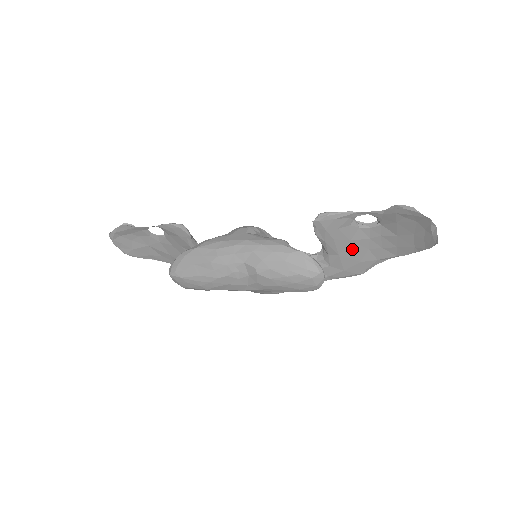
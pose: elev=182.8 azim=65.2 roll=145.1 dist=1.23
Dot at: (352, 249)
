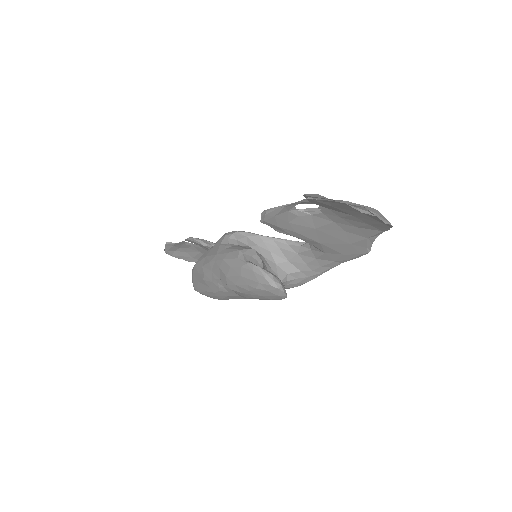
Dot at: (327, 235)
